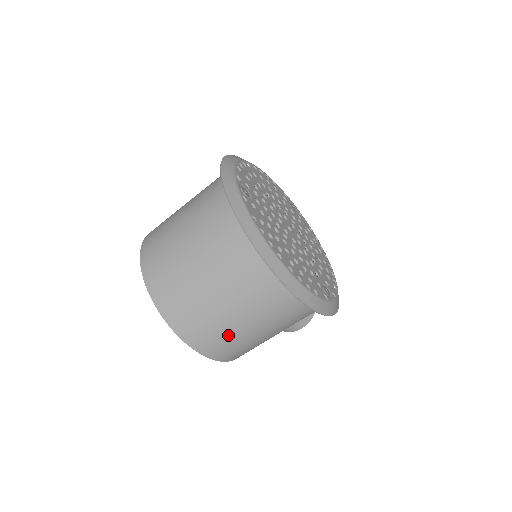
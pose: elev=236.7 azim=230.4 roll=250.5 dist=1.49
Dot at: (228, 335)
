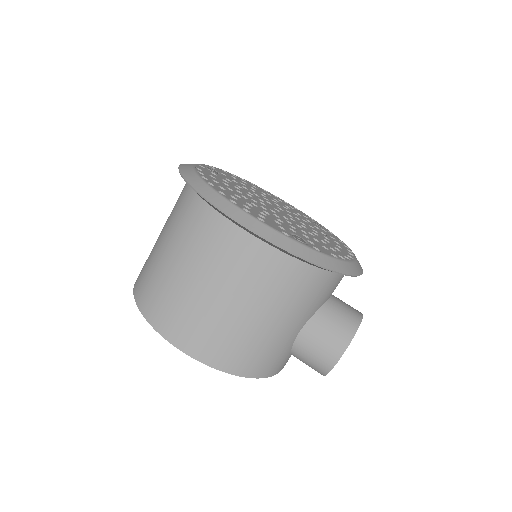
Dot at: (184, 302)
